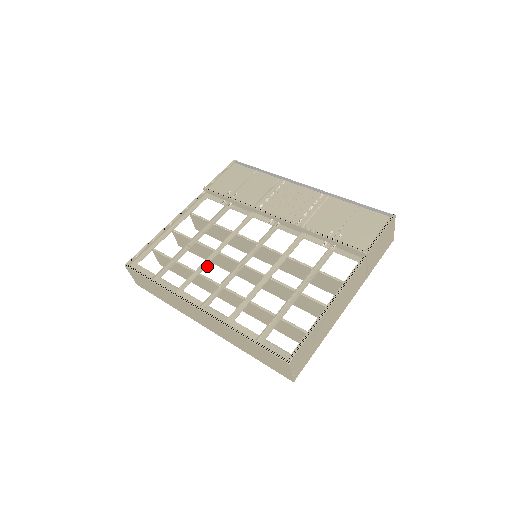
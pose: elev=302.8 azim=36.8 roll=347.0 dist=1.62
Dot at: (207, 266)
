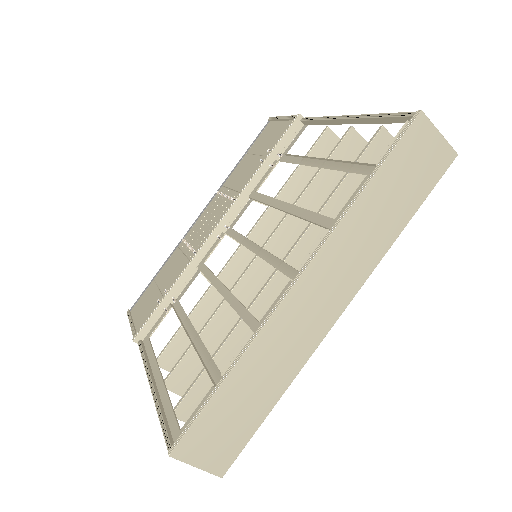
Dot at: (238, 298)
